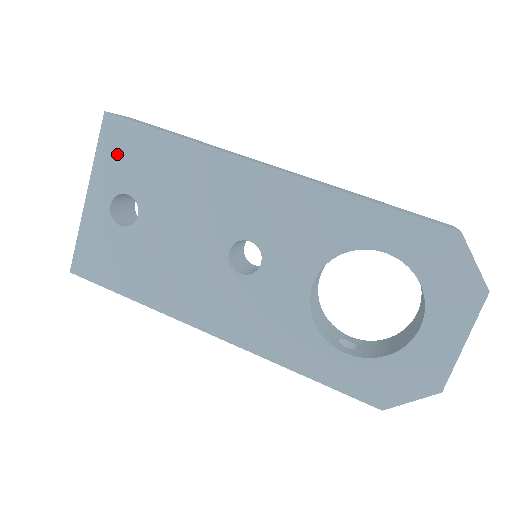
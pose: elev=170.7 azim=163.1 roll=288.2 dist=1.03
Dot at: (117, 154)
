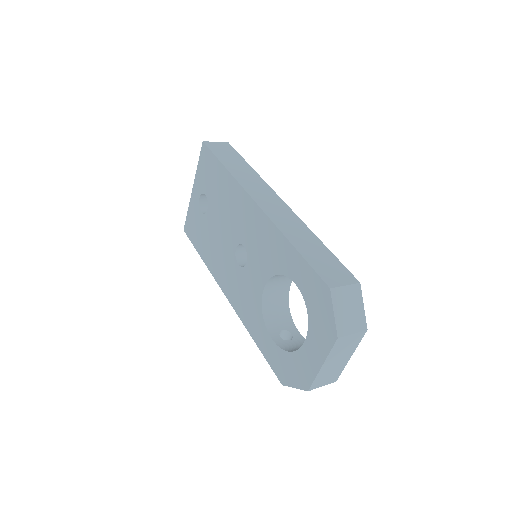
Dot at: (204, 169)
